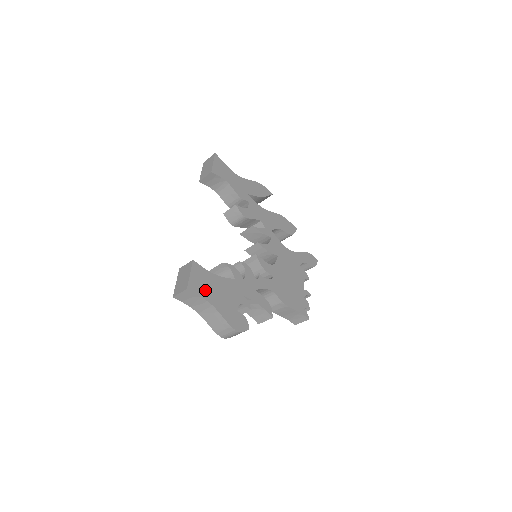
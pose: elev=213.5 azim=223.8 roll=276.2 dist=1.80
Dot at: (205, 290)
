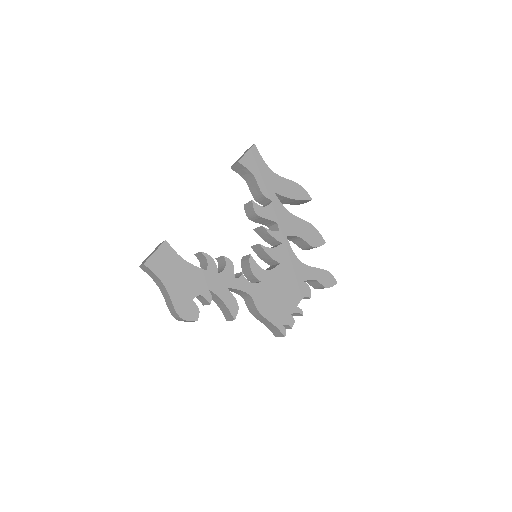
Dot at: (164, 270)
